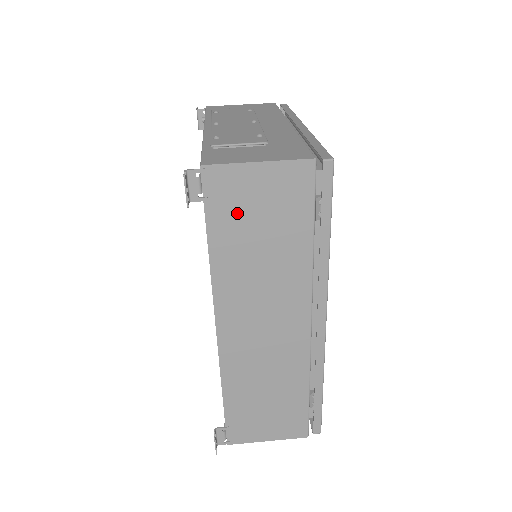
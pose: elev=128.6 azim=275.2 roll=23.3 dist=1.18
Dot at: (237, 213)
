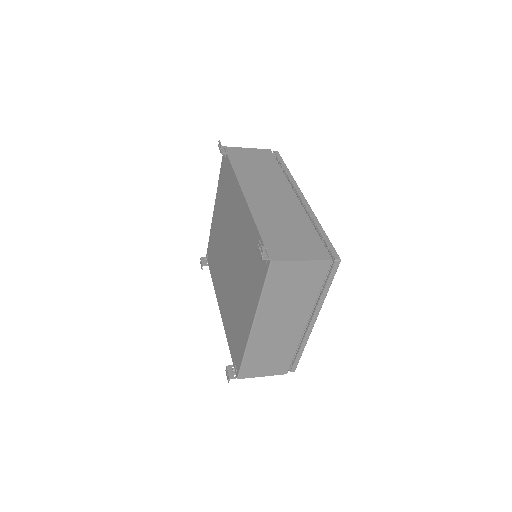
Dot at: (243, 159)
